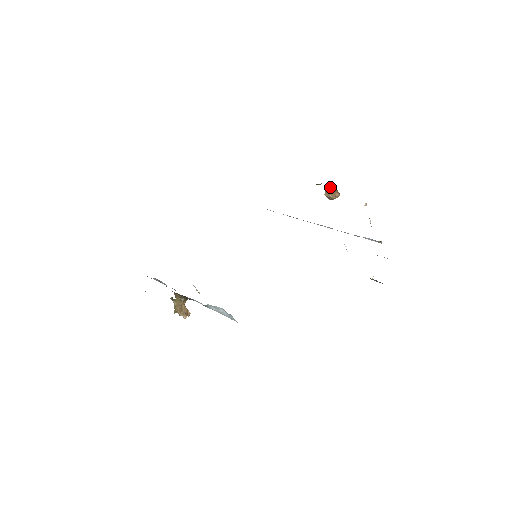
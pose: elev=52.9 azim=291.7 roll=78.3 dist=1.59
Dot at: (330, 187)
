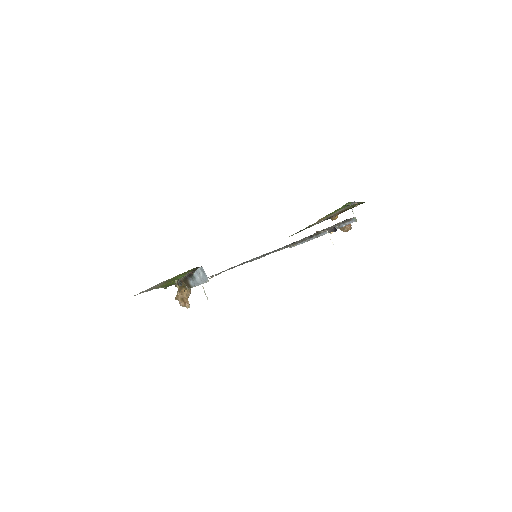
Dot at: occluded
